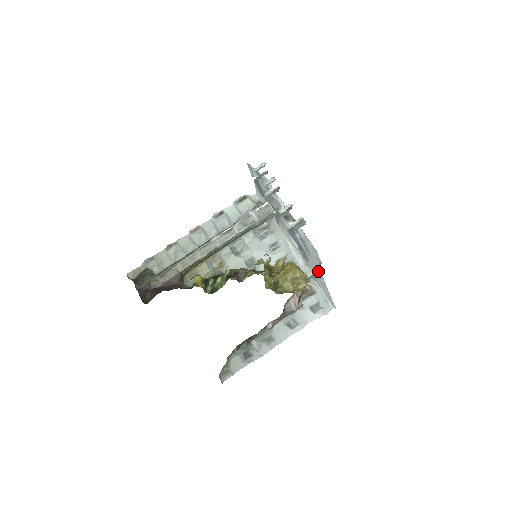
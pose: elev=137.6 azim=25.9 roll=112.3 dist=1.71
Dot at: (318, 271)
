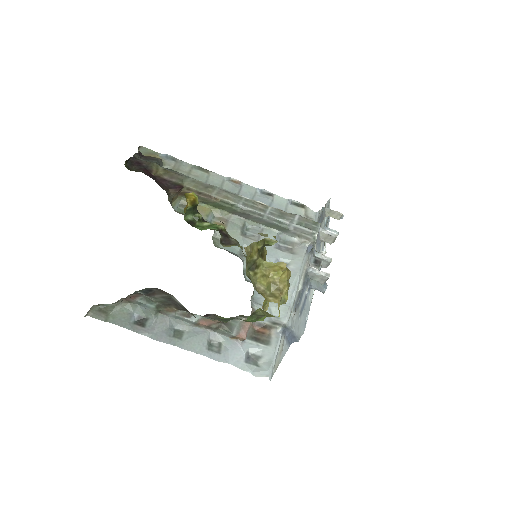
Dot at: (289, 340)
